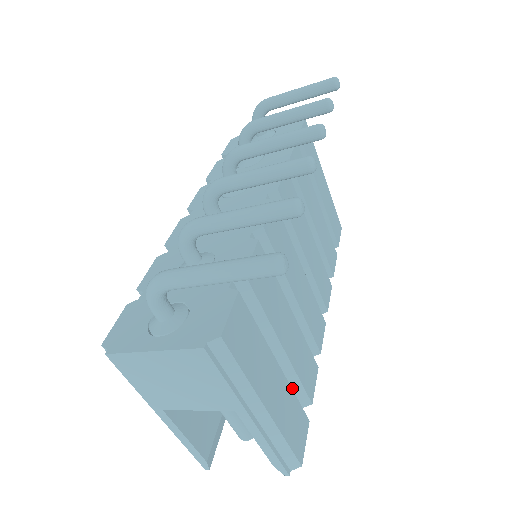
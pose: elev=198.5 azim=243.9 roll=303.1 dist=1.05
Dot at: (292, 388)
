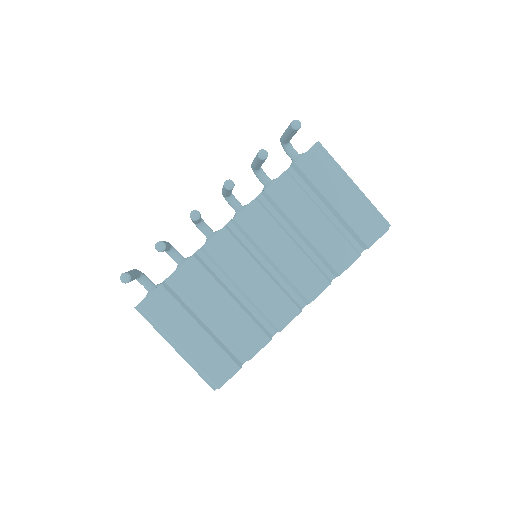
Dot at: (233, 345)
